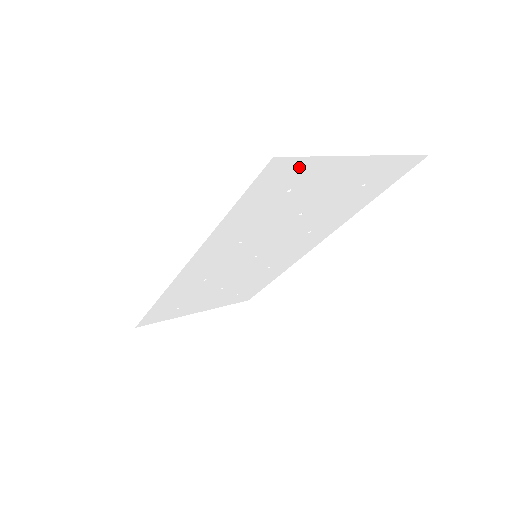
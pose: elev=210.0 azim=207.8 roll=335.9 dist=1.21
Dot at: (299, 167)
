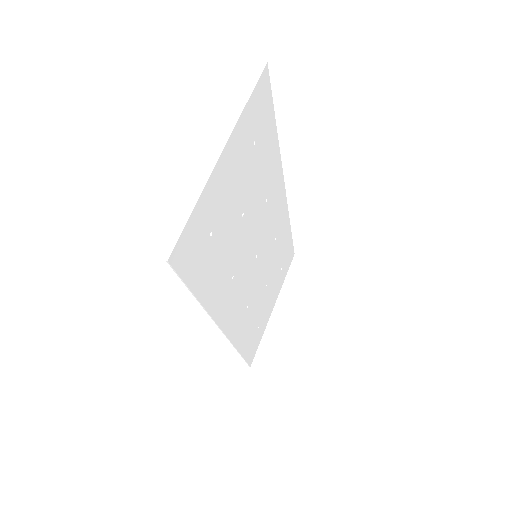
Dot at: (193, 228)
